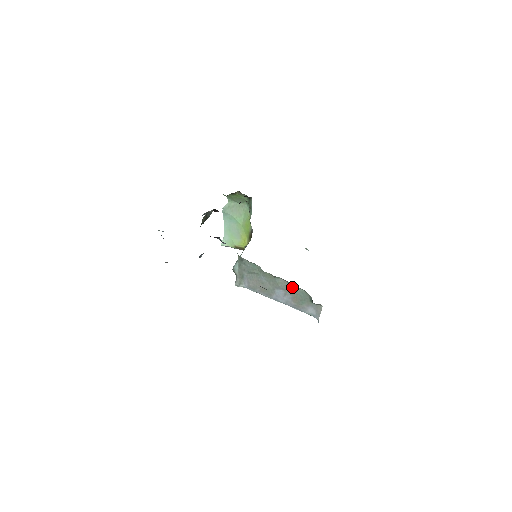
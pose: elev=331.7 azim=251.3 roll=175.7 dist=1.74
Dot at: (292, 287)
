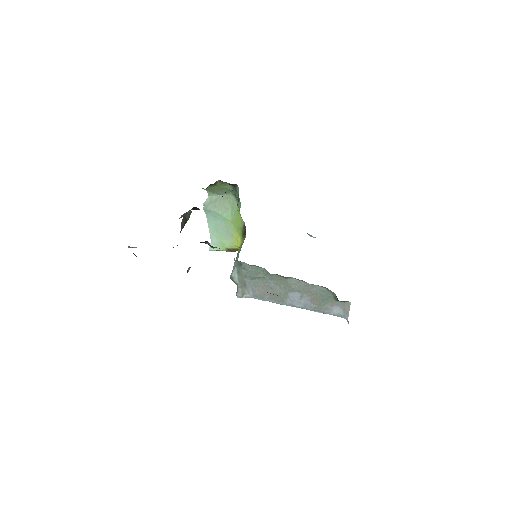
Dot at: (309, 286)
